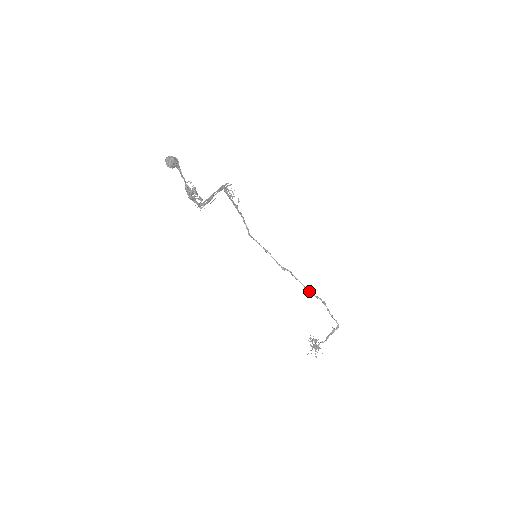
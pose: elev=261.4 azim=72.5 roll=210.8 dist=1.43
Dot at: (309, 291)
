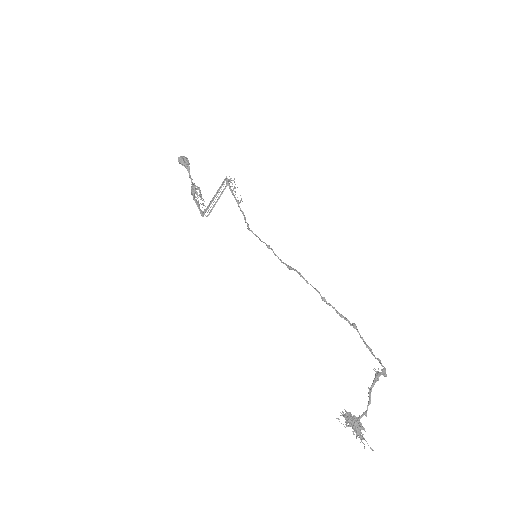
Dot at: (328, 303)
